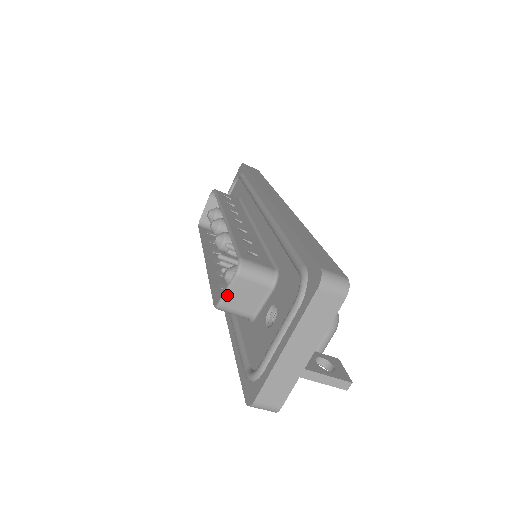
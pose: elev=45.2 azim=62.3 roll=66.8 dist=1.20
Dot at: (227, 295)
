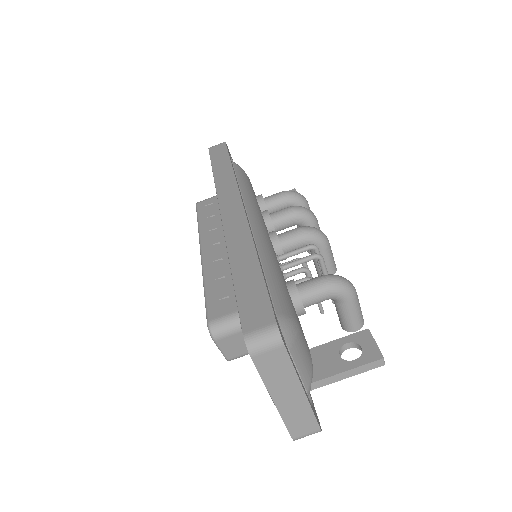
Dot at: (224, 353)
